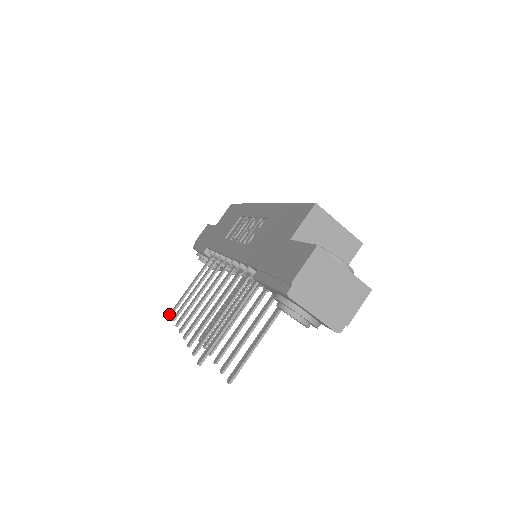
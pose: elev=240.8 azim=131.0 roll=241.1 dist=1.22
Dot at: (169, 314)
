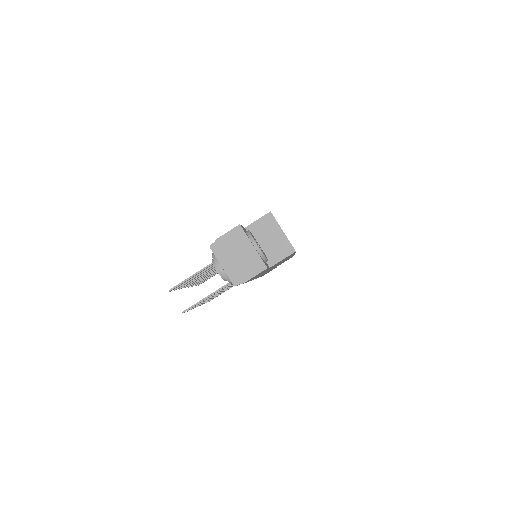
Dot at: (198, 284)
